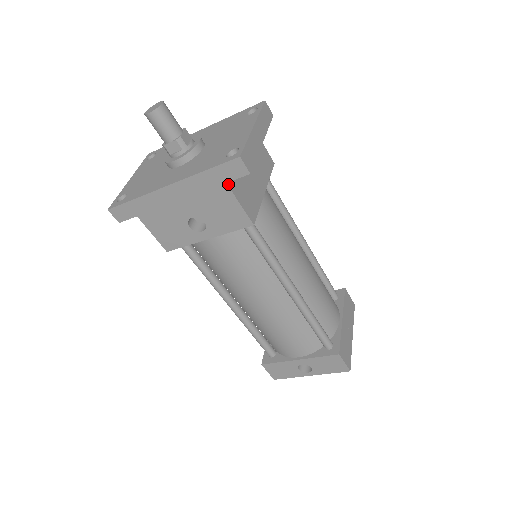
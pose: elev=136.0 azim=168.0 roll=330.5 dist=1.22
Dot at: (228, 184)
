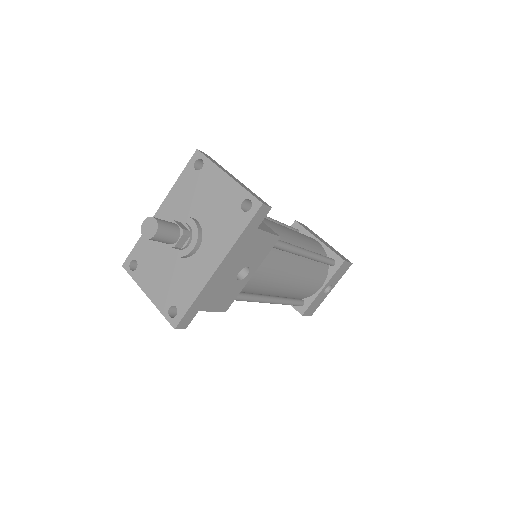
Dot at: (257, 228)
